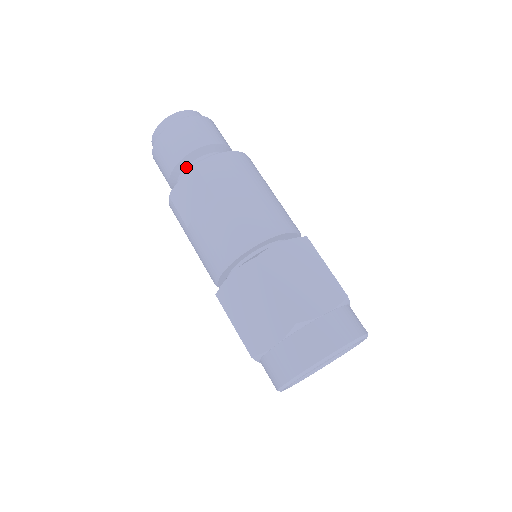
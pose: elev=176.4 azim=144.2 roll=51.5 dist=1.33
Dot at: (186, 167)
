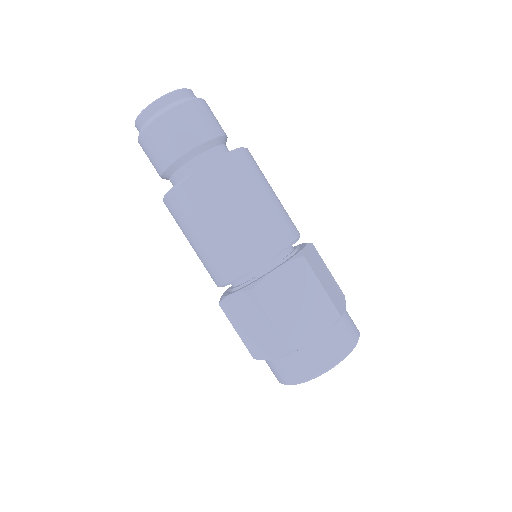
Dot at: (205, 151)
